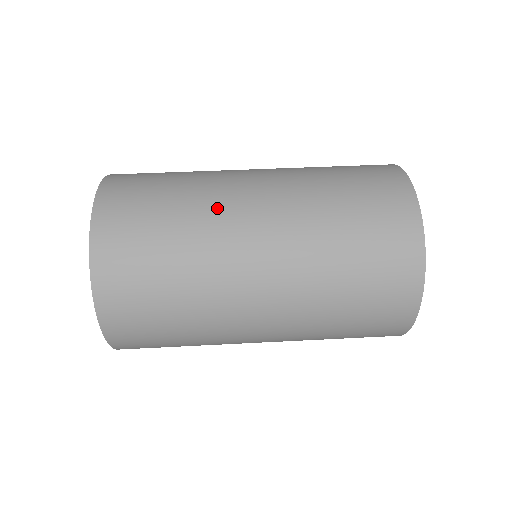
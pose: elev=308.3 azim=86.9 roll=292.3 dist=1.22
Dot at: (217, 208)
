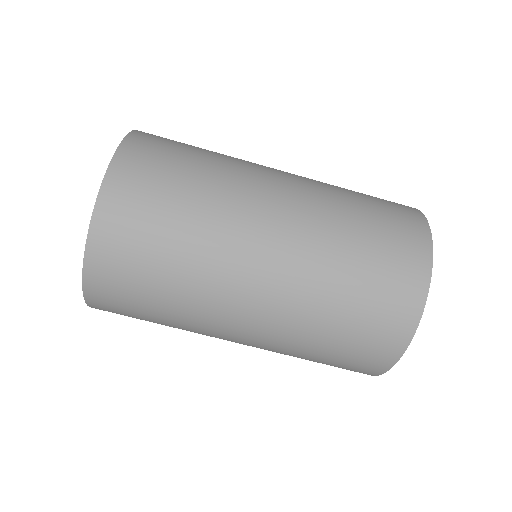
Dot at: (209, 305)
